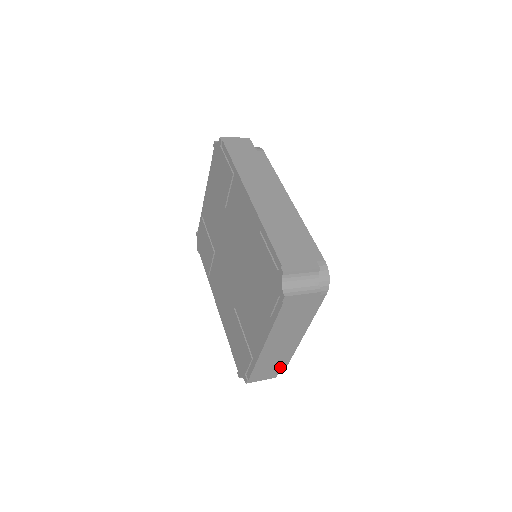
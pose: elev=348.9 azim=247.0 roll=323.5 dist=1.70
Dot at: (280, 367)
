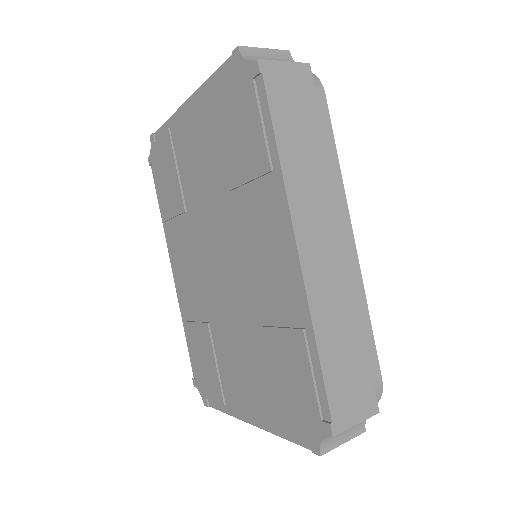
Dot at: occluded
